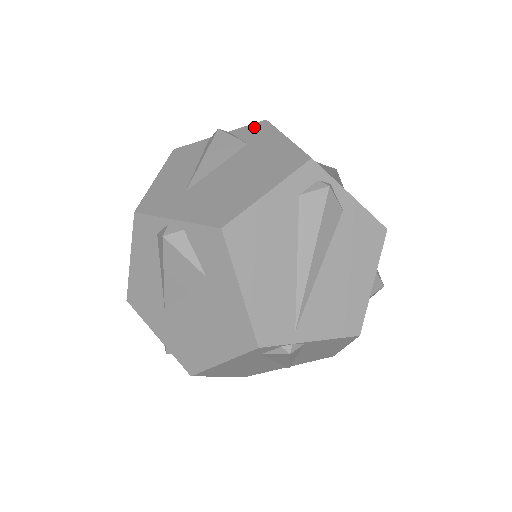
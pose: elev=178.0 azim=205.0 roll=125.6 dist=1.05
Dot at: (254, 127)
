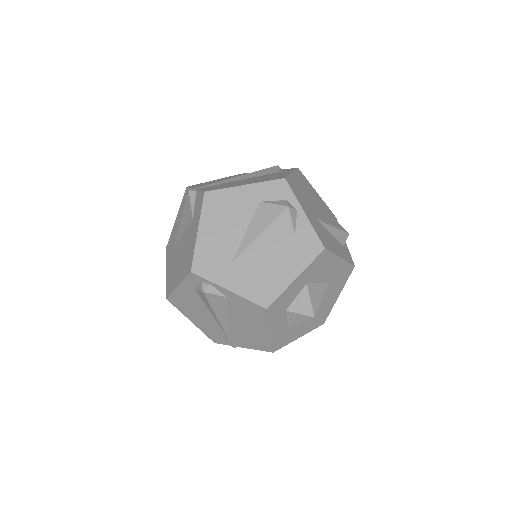
Dot at: (200, 198)
